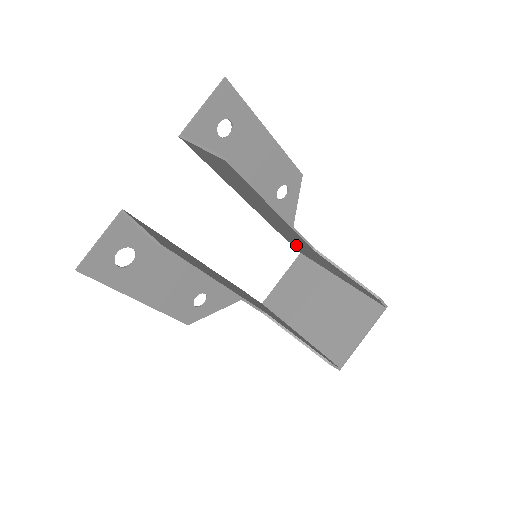
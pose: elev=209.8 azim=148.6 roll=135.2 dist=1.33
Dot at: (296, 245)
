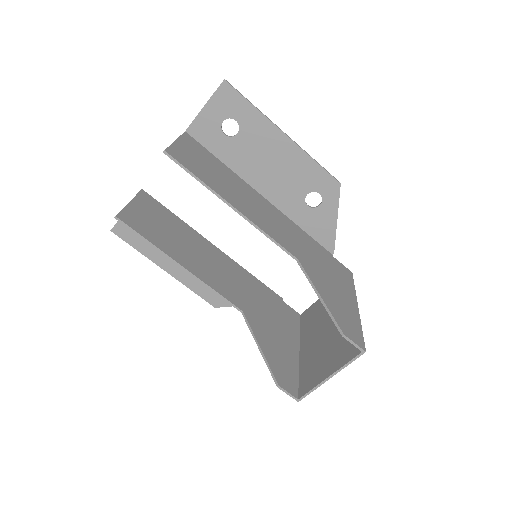
Dot at: (325, 259)
